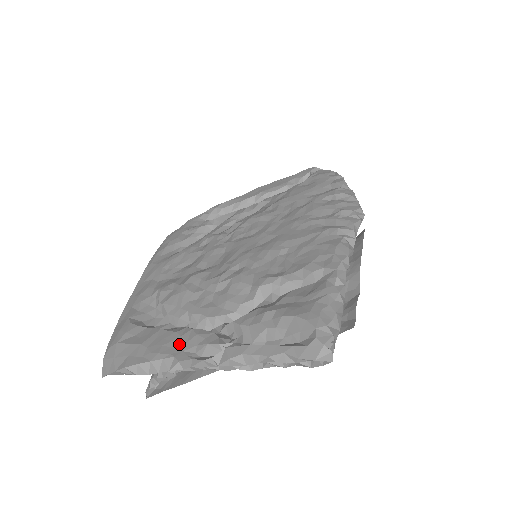
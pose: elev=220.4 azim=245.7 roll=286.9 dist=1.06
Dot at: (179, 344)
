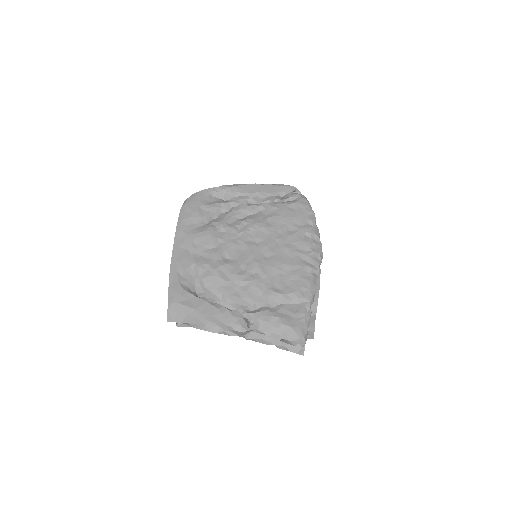
Dot at: (222, 319)
